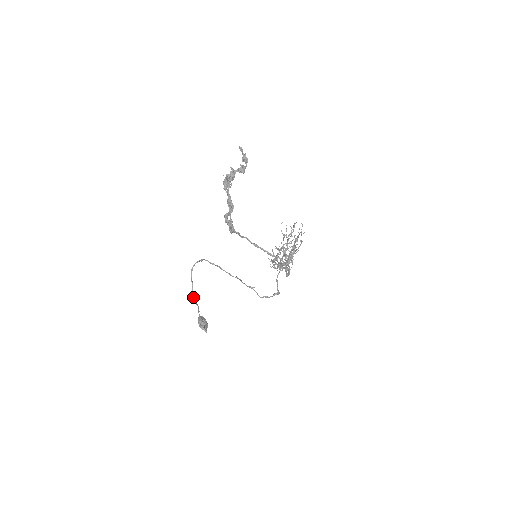
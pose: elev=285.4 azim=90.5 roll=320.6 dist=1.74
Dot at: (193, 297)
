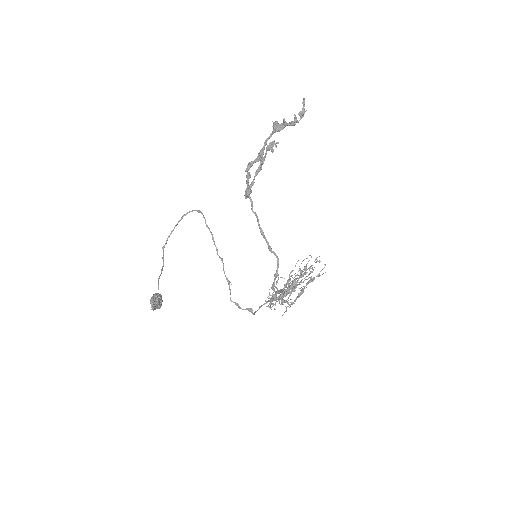
Dot at: (165, 243)
